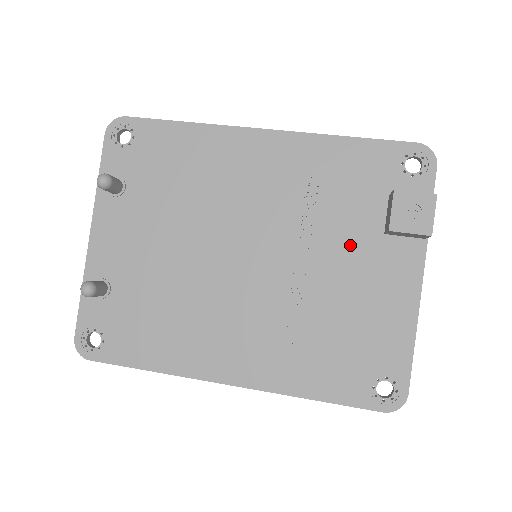
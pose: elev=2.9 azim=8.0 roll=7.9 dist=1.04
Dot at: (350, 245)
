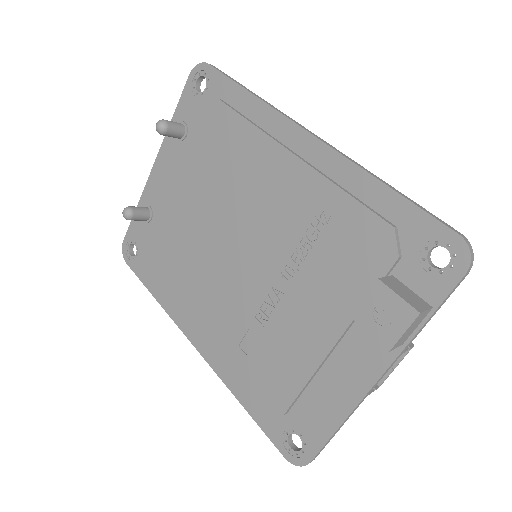
Dot at: (325, 301)
